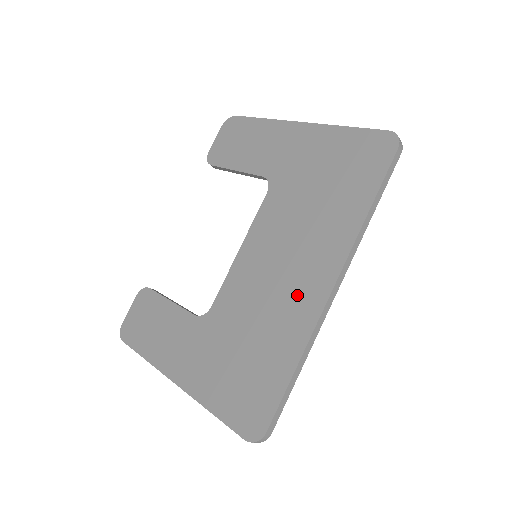
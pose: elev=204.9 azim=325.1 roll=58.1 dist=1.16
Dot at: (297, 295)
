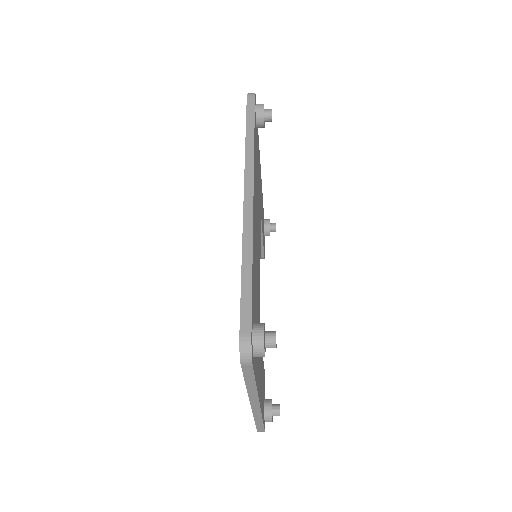
Dot at: occluded
